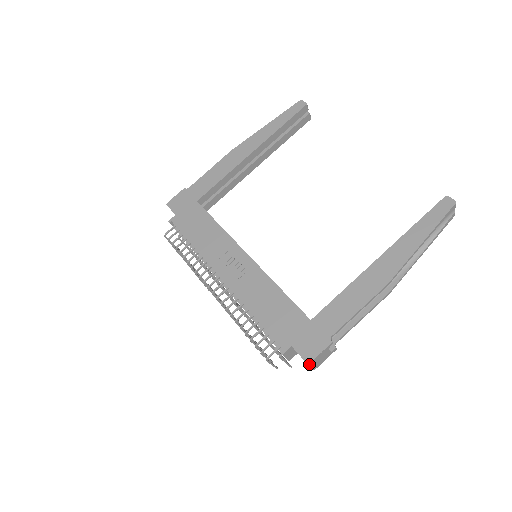
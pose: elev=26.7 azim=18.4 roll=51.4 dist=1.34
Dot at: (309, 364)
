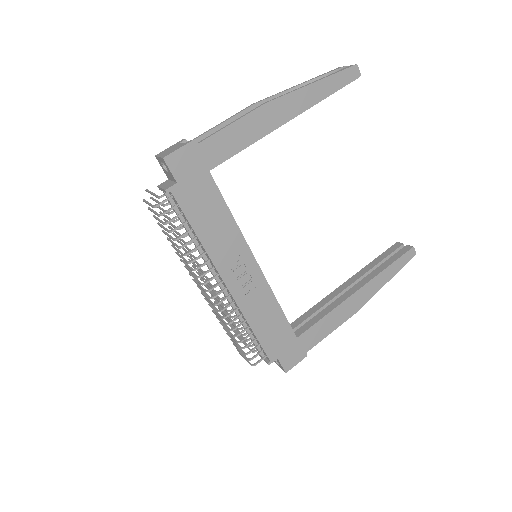
Dot at: (286, 372)
